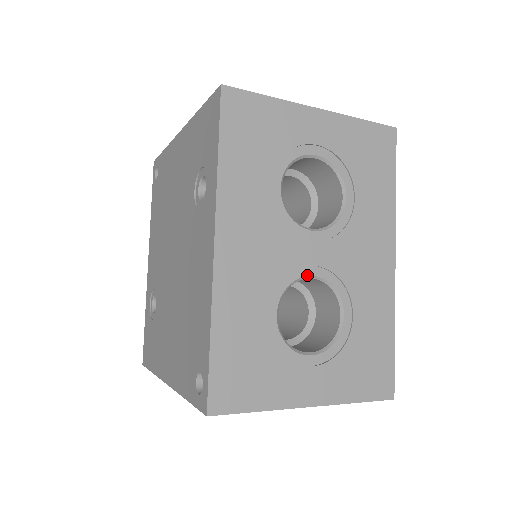
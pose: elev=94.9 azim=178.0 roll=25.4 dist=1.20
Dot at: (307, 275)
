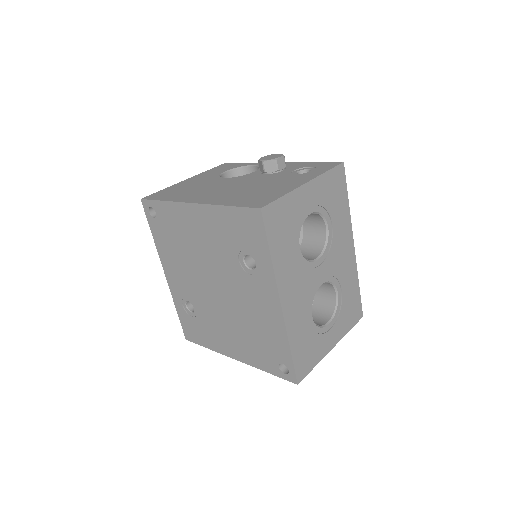
Dot at: occluded
